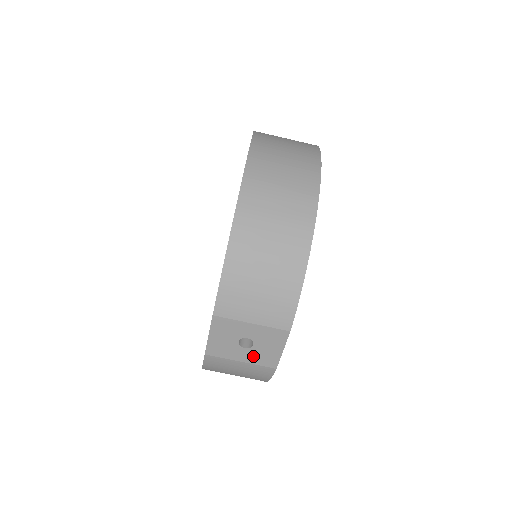
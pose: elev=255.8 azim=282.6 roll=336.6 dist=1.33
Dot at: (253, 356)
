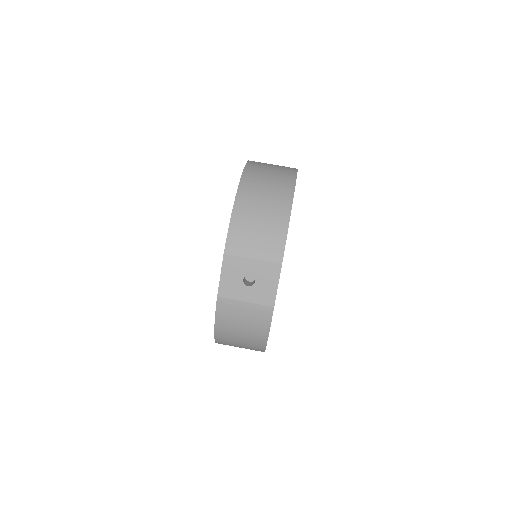
Dot at: (255, 294)
